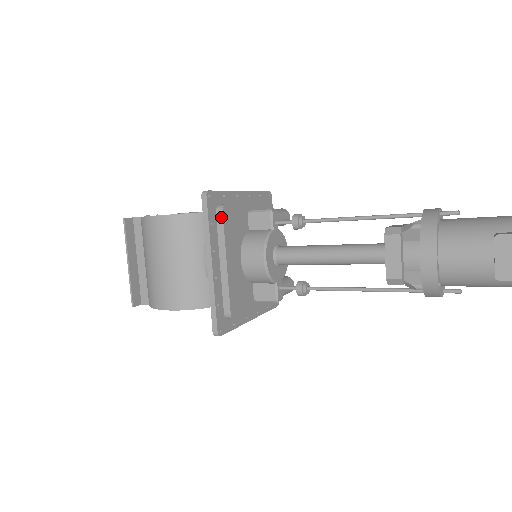
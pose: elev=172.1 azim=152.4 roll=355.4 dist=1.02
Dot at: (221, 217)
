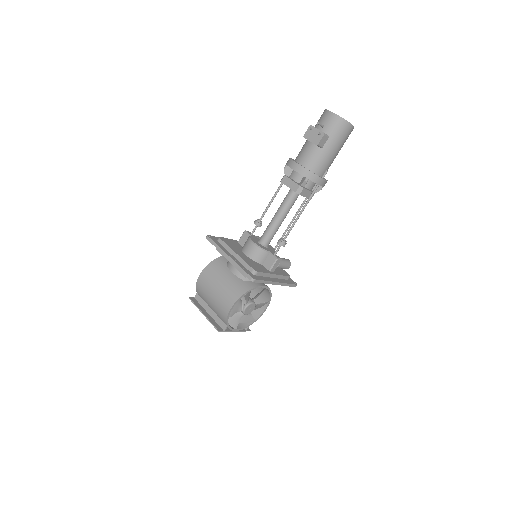
Dot at: (221, 240)
